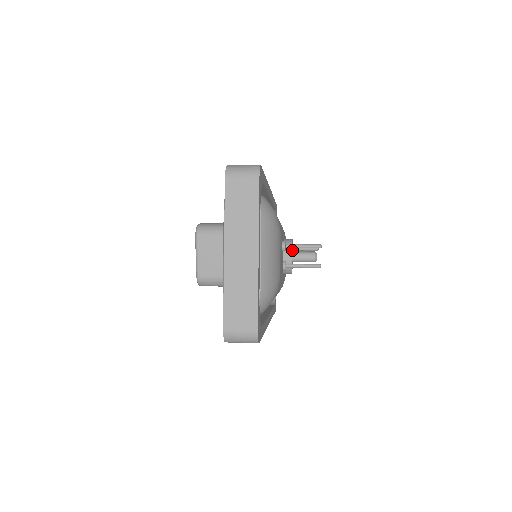
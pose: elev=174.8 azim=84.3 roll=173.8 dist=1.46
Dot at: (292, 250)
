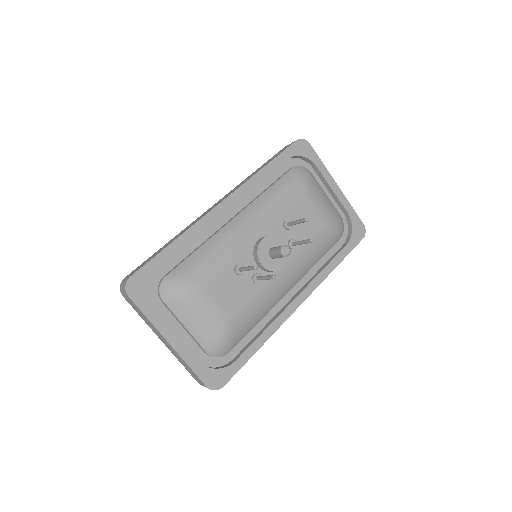
Dot at: (271, 246)
